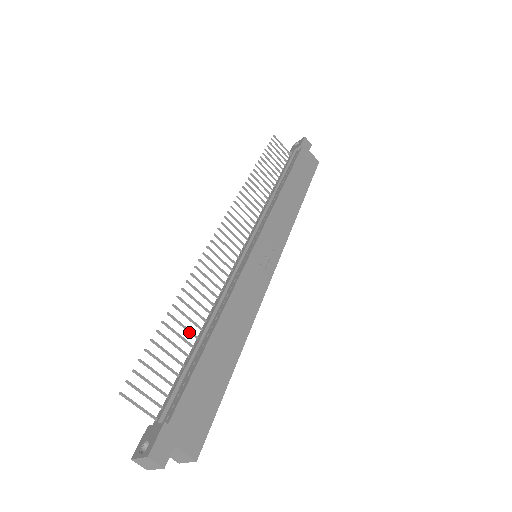
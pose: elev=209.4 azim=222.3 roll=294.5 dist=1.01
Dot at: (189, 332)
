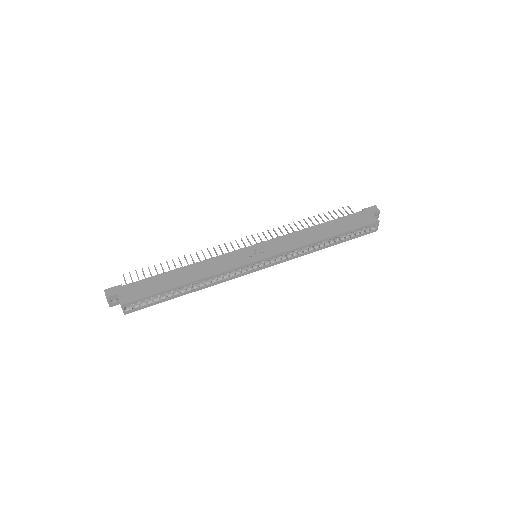
Dot at: occluded
